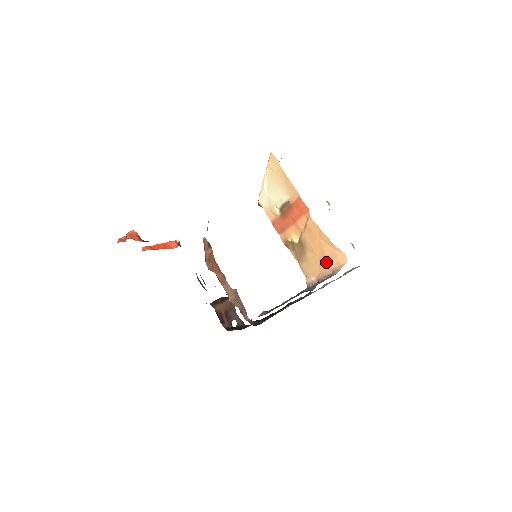
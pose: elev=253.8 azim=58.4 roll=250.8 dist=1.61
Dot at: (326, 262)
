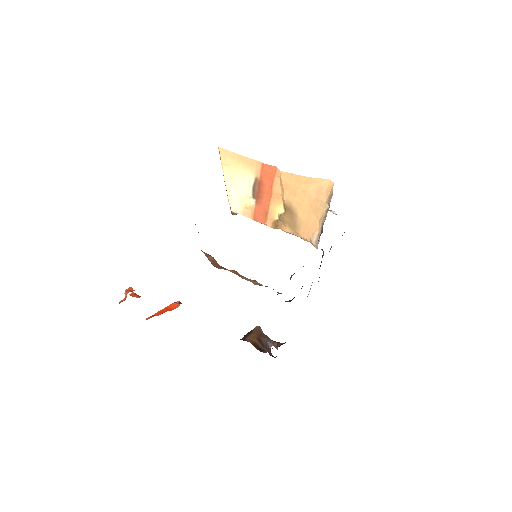
Dot at: (317, 203)
